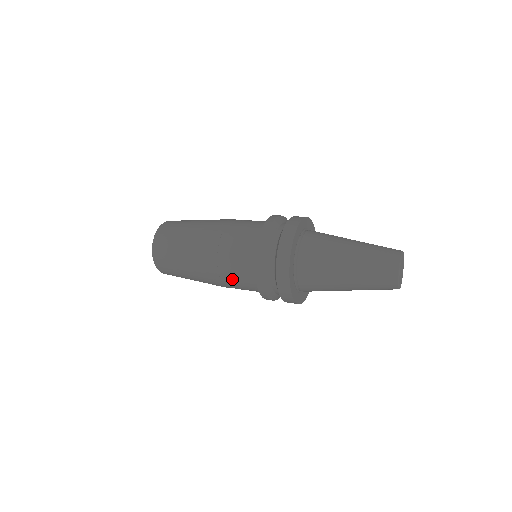
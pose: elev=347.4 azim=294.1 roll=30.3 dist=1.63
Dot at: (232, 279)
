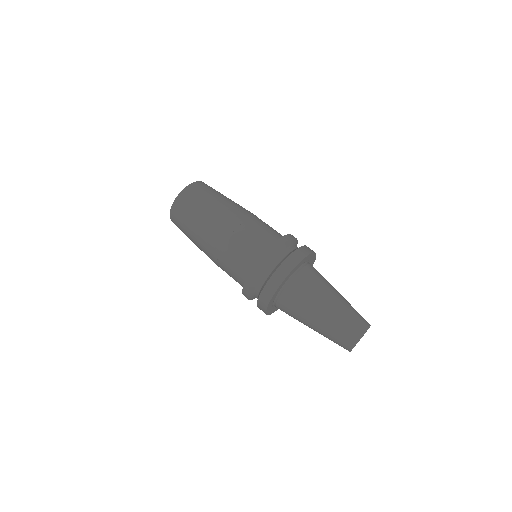
Dot at: occluded
